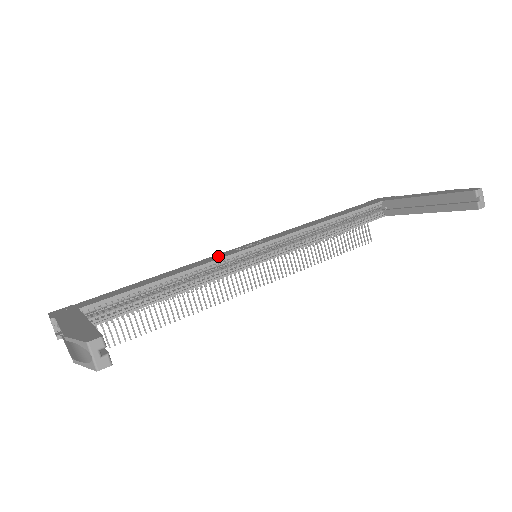
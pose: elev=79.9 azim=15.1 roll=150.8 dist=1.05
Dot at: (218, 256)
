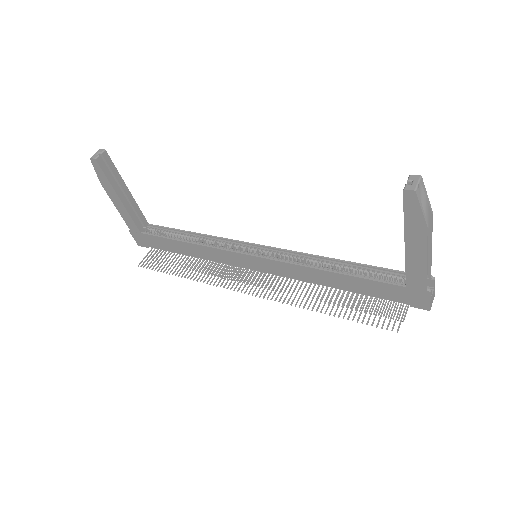
Dot at: occluded
